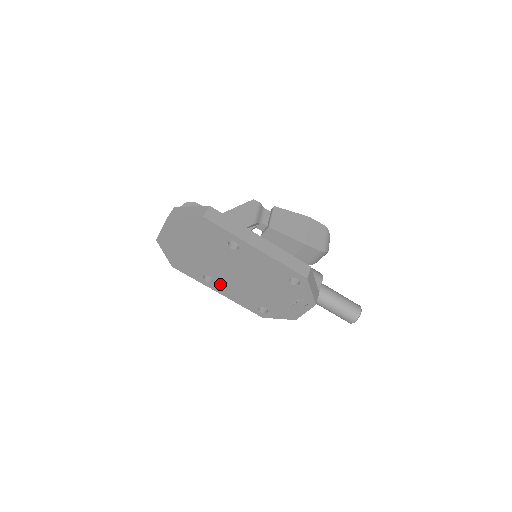
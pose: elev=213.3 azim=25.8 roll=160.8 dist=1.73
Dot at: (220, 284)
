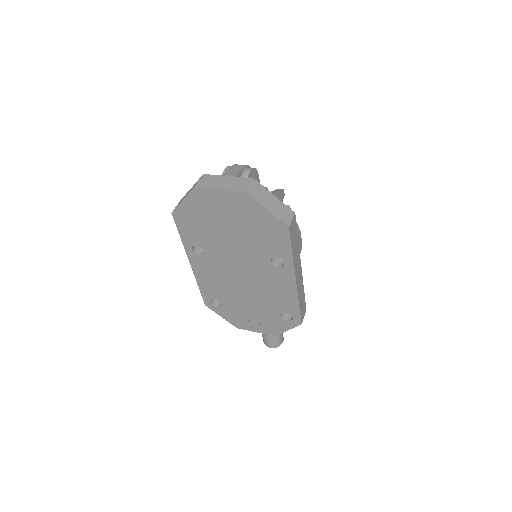
Dot at: (205, 263)
